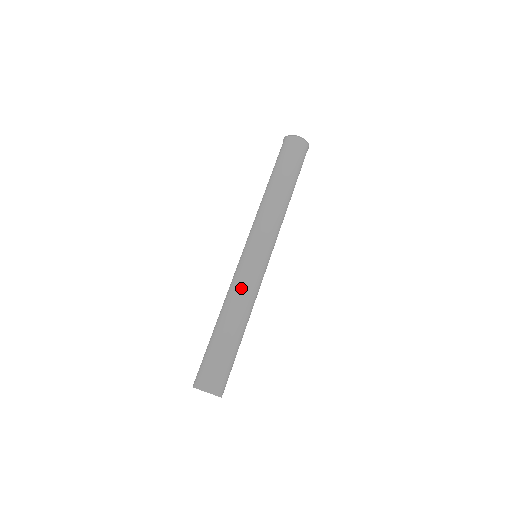
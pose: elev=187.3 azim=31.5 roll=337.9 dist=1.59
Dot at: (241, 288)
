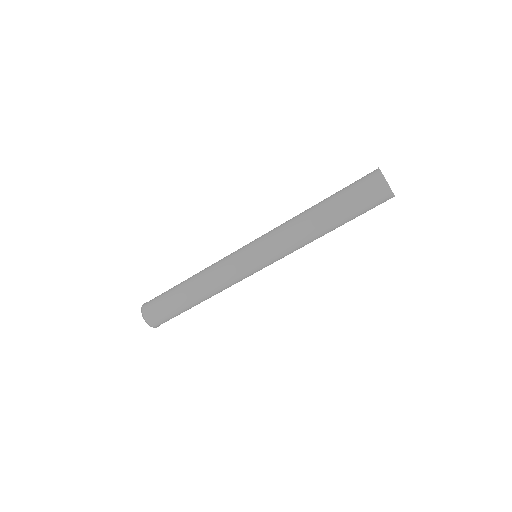
Dot at: (218, 276)
